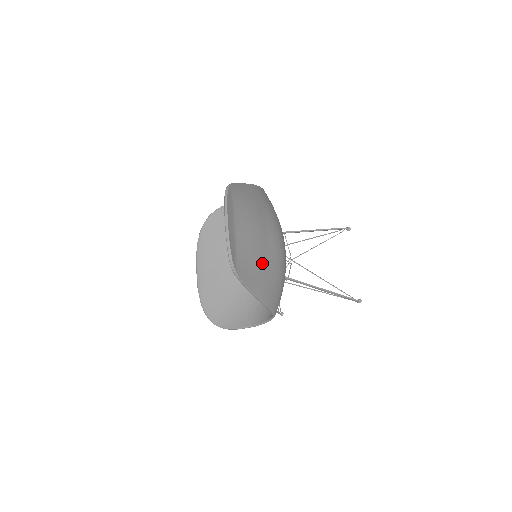
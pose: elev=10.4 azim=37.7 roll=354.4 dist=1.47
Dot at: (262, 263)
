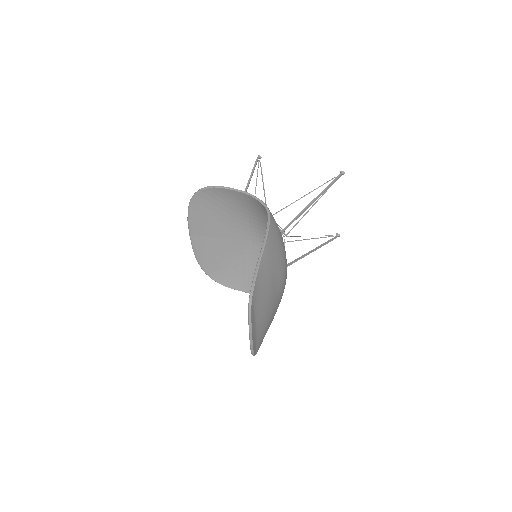
Dot at: (272, 318)
